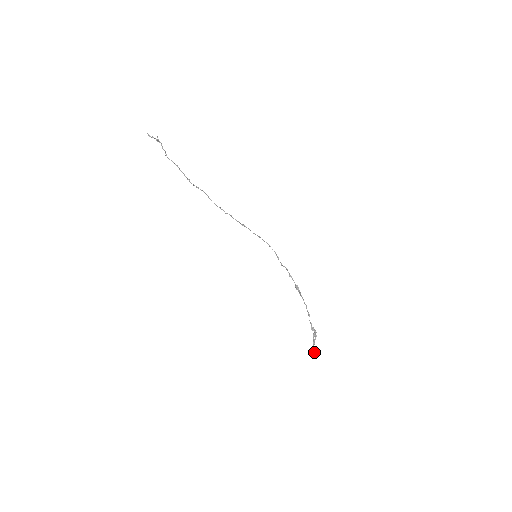
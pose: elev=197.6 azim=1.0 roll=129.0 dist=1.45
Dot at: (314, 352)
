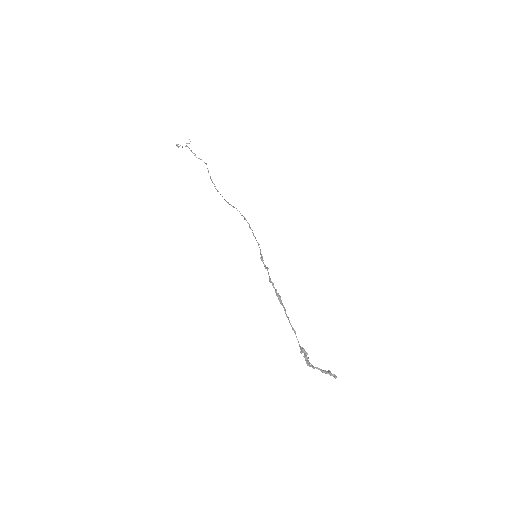
Dot at: (331, 373)
